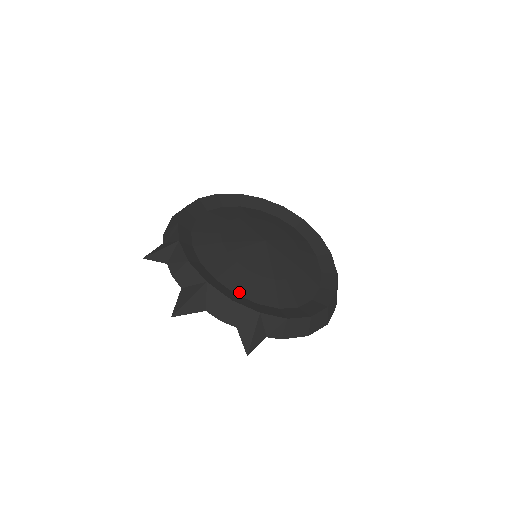
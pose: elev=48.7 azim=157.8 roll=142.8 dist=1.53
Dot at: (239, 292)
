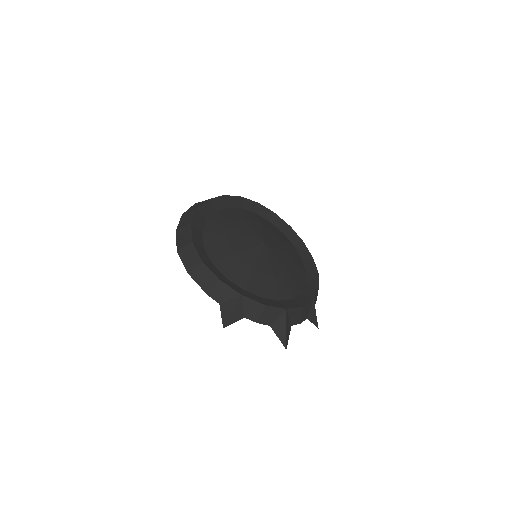
Dot at: (292, 296)
